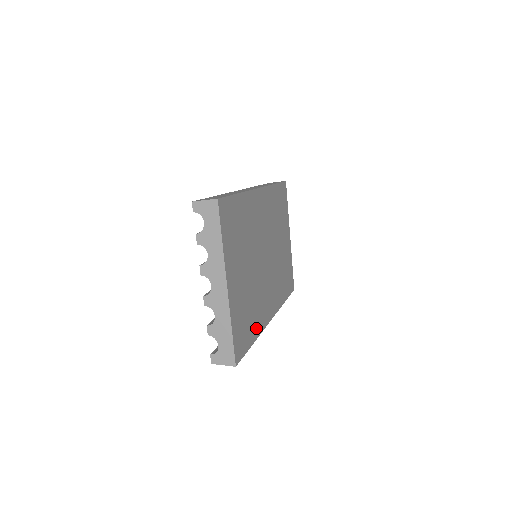
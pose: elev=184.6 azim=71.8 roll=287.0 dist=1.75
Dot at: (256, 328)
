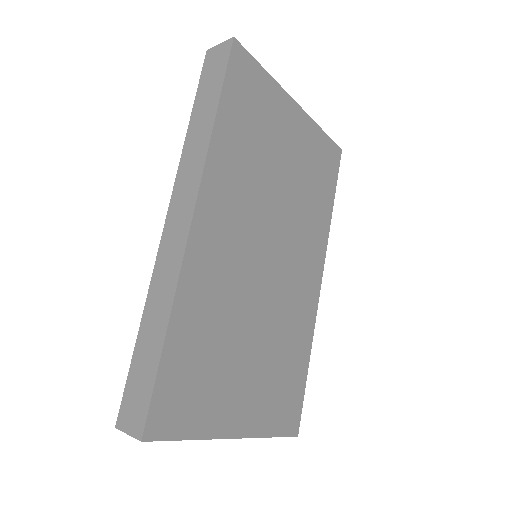
Dot at: (303, 348)
